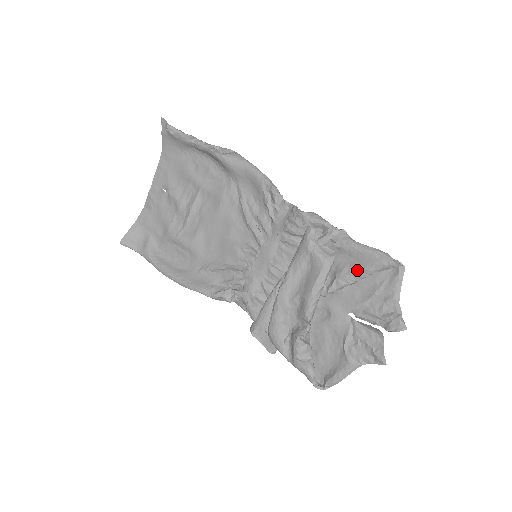
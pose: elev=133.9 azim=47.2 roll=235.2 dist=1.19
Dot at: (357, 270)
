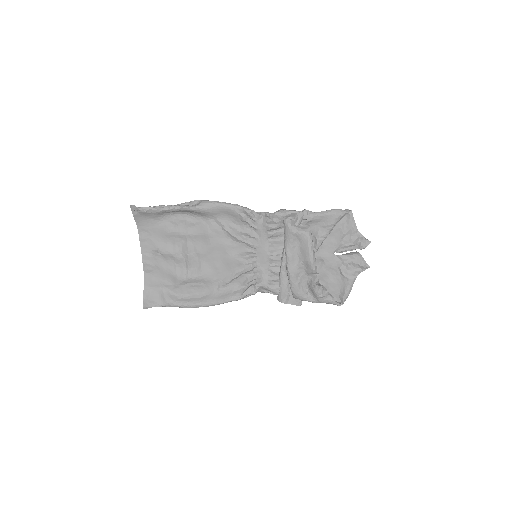
Dot at: (327, 227)
